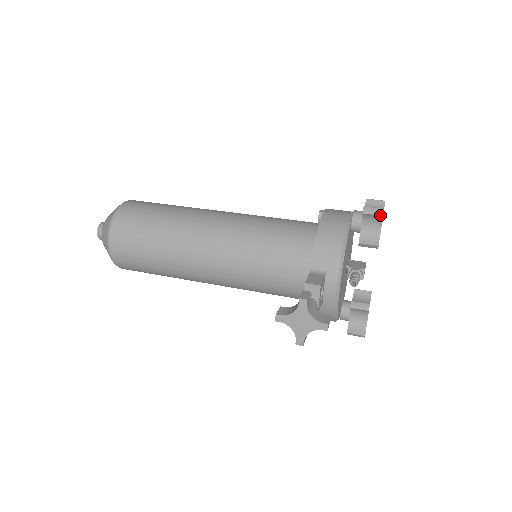
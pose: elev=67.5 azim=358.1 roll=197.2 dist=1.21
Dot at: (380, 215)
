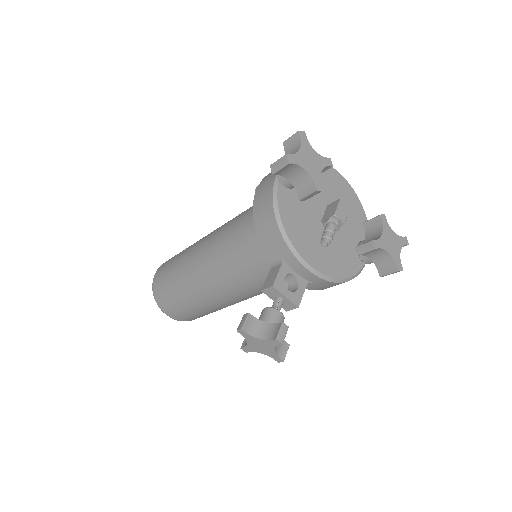
Dot at: (286, 165)
